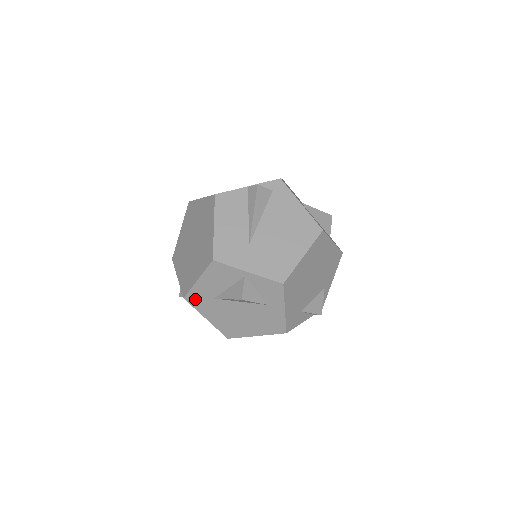
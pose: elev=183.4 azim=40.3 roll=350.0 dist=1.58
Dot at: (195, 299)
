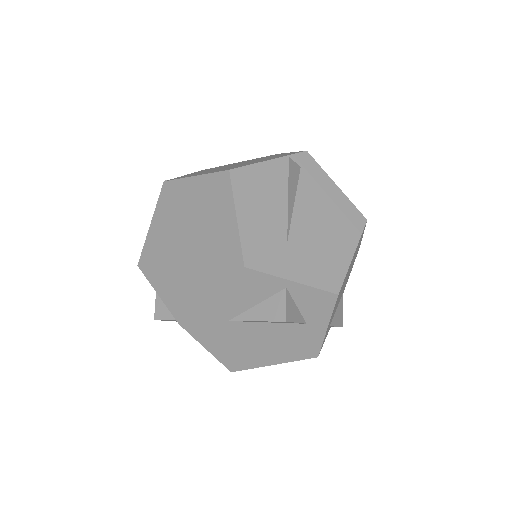
Dot at: (197, 324)
